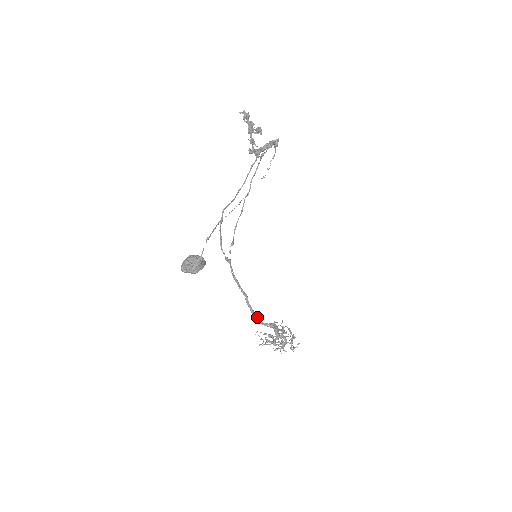
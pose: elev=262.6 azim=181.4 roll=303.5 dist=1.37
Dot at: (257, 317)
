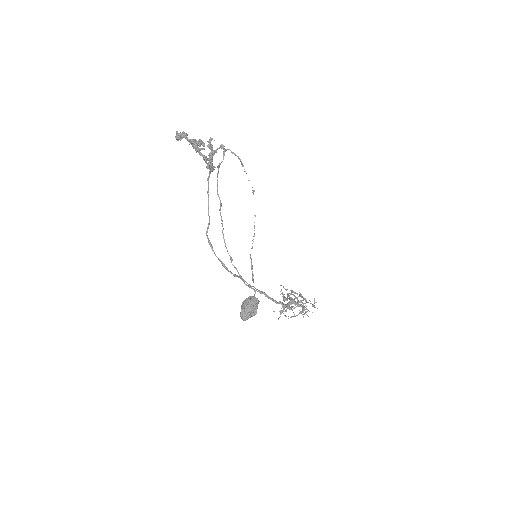
Dot at: (282, 303)
